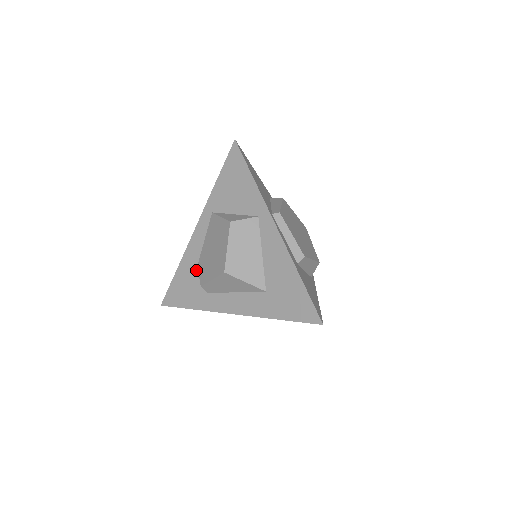
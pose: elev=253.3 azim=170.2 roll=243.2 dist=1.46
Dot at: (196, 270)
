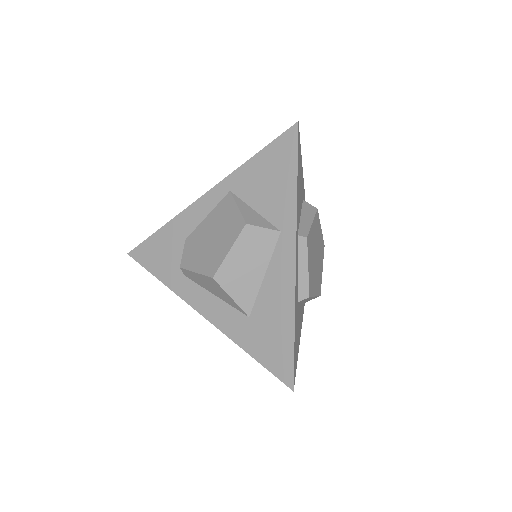
Dot at: (182, 243)
